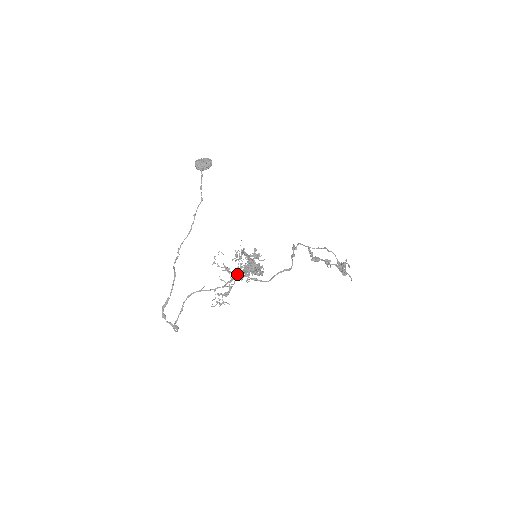
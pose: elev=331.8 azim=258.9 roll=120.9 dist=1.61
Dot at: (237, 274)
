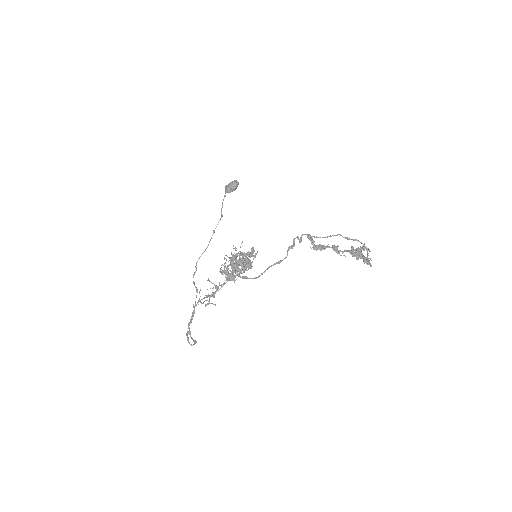
Dot at: (228, 274)
